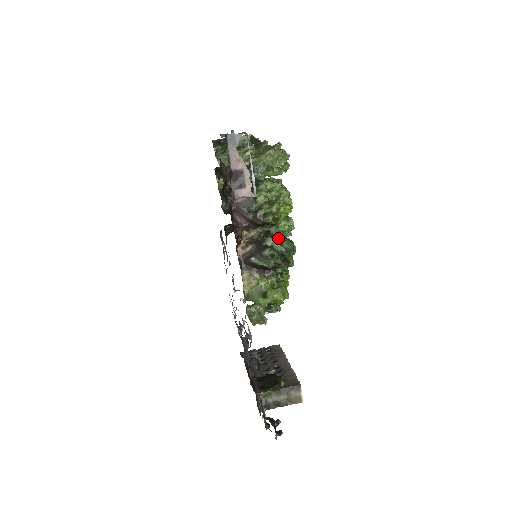
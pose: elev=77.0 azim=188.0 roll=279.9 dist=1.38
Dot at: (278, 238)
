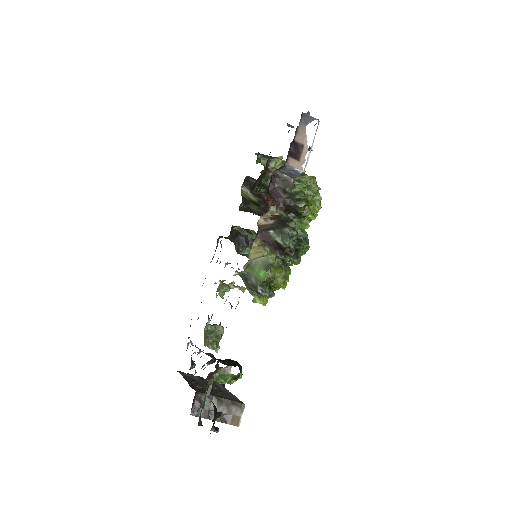
Dot at: occluded
